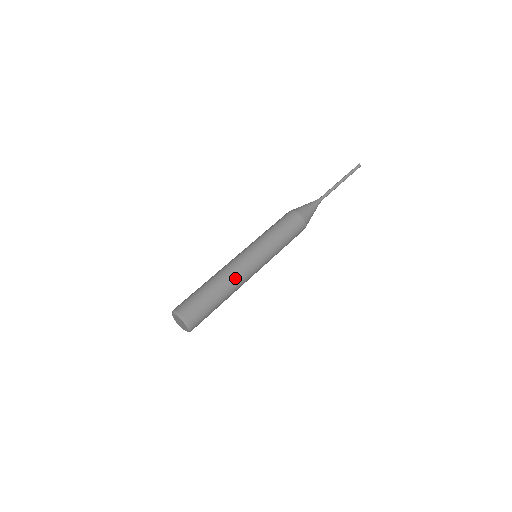
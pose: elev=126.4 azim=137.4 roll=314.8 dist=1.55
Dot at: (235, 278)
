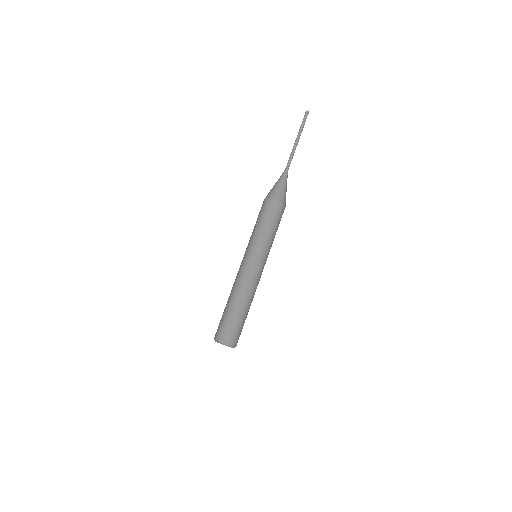
Dot at: occluded
